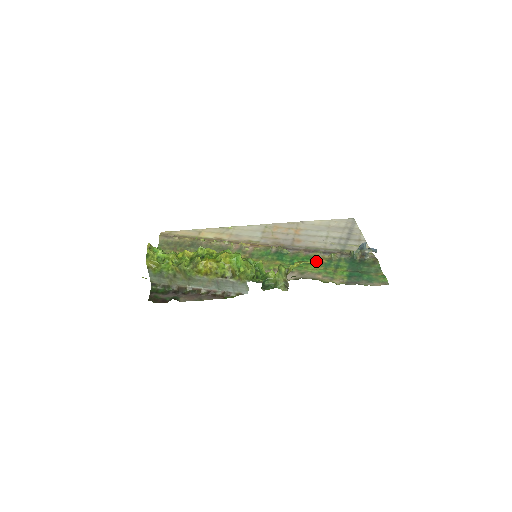
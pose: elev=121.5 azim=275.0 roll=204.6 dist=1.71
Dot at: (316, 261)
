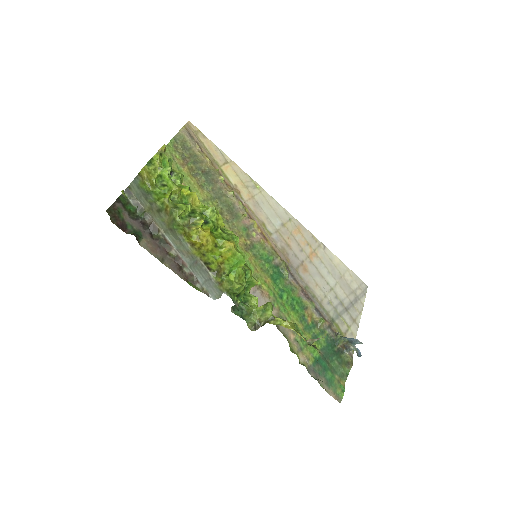
Dot at: (303, 313)
